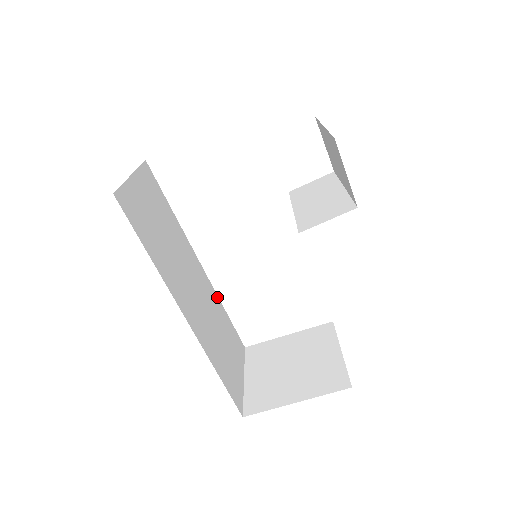
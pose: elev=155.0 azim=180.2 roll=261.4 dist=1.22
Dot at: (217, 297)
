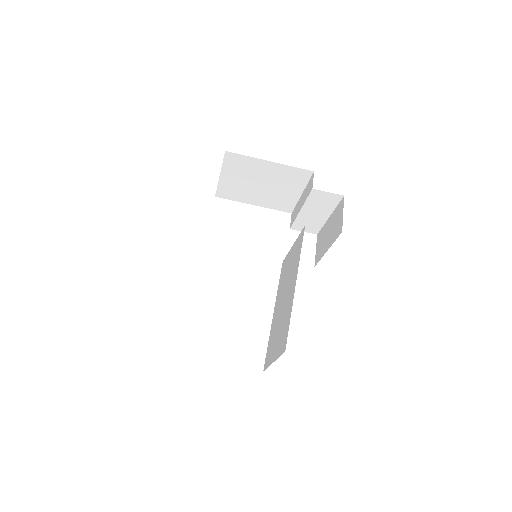
Dot at: occluded
